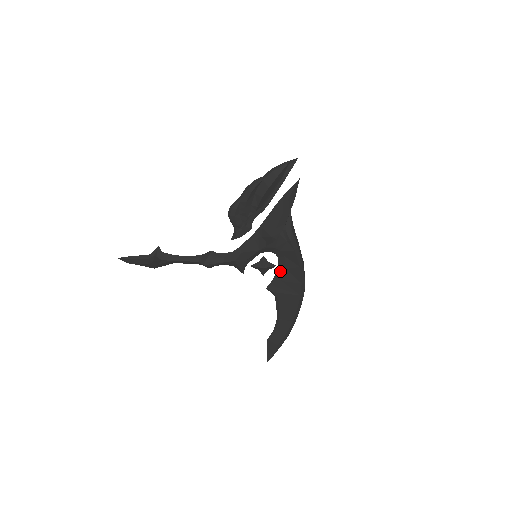
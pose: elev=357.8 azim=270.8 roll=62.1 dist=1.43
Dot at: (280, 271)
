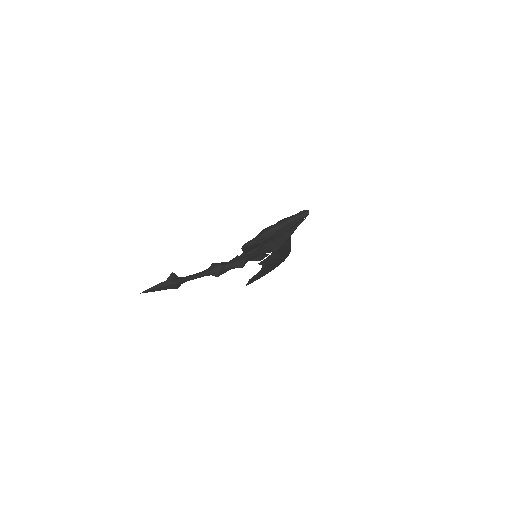
Dot at: (272, 256)
